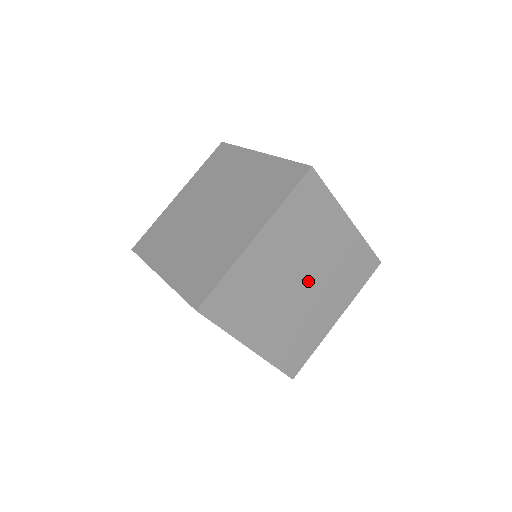
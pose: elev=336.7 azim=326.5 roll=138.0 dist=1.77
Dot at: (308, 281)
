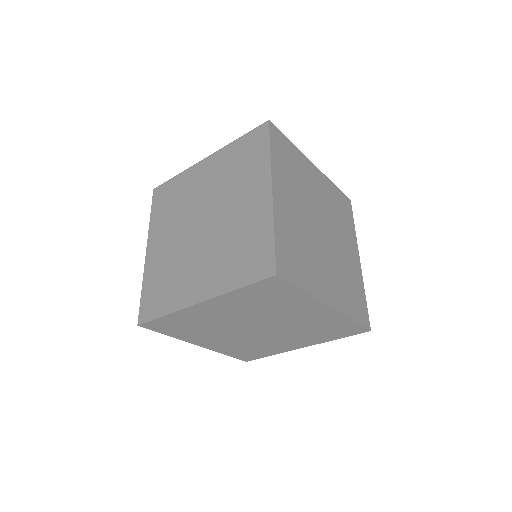
Dot at: (325, 237)
